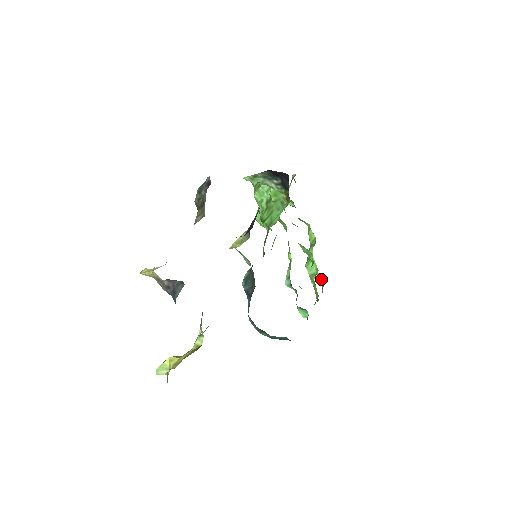
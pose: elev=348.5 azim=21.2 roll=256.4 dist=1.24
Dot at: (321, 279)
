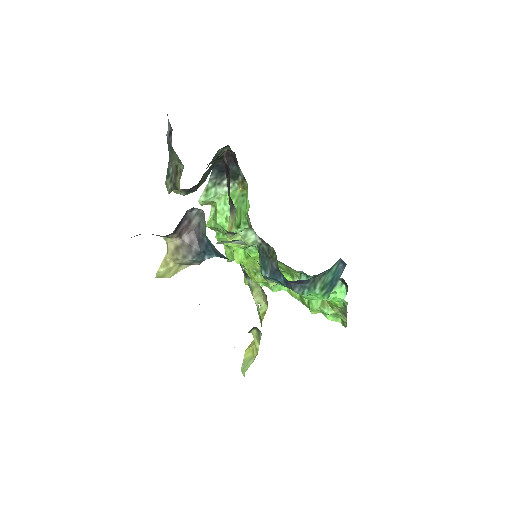
Dot at: (335, 319)
